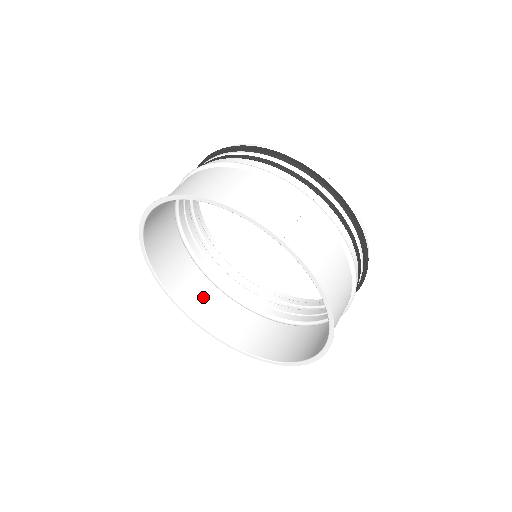
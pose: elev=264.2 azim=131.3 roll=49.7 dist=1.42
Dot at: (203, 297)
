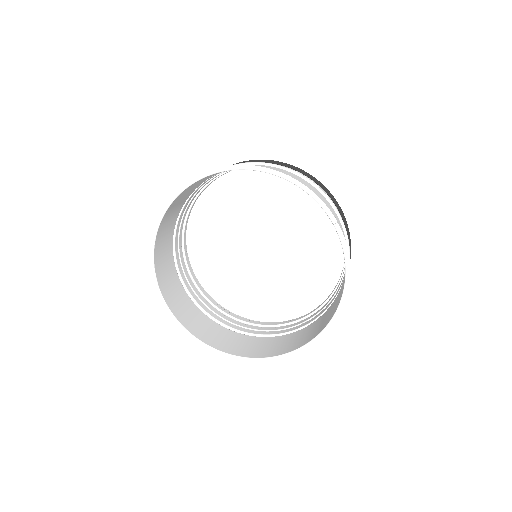
Dot at: (175, 291)
